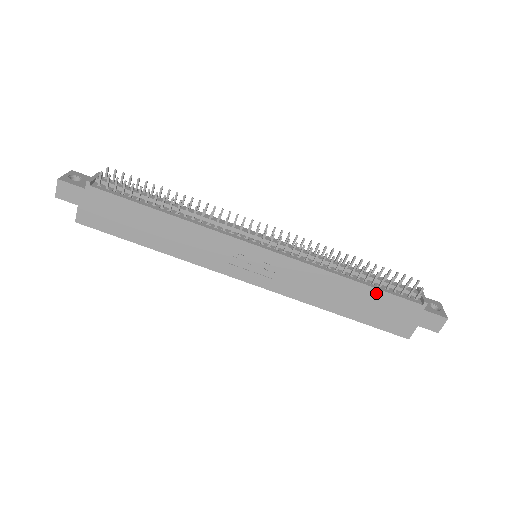
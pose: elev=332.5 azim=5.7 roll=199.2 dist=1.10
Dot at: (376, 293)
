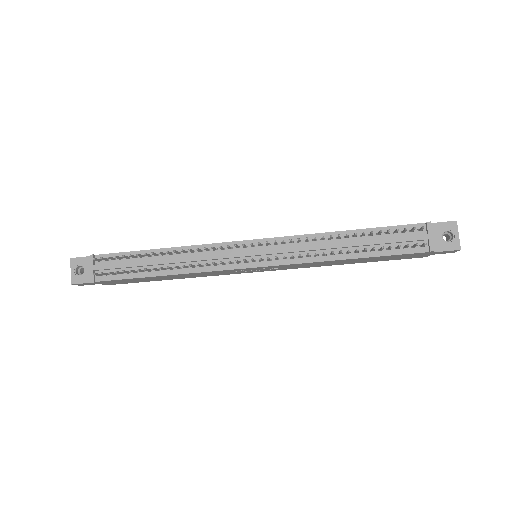
Dot at: (378, 257)
